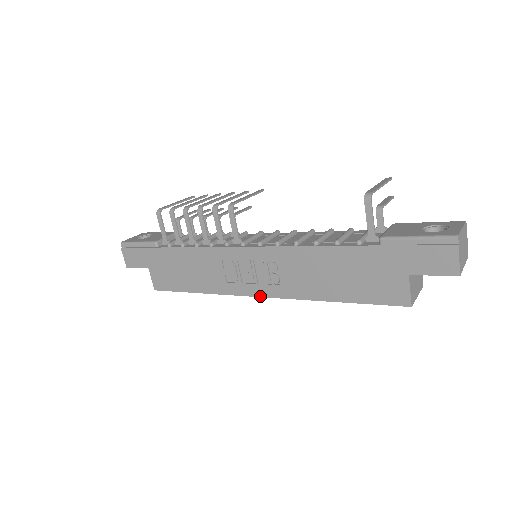
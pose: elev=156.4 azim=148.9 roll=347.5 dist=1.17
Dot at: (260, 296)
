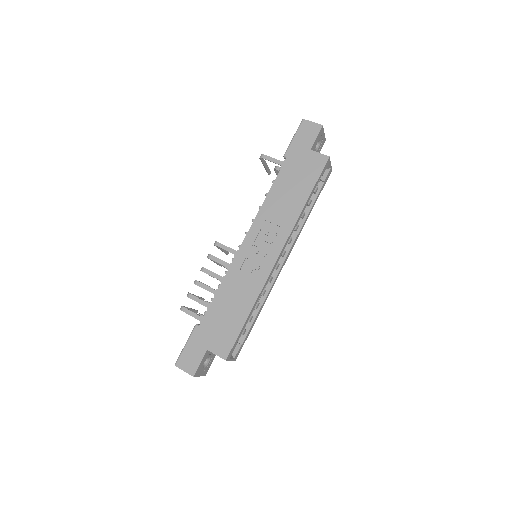
Dot at: (278, 255)
